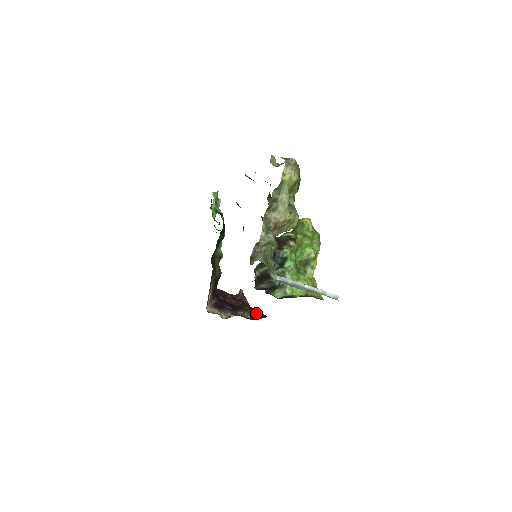
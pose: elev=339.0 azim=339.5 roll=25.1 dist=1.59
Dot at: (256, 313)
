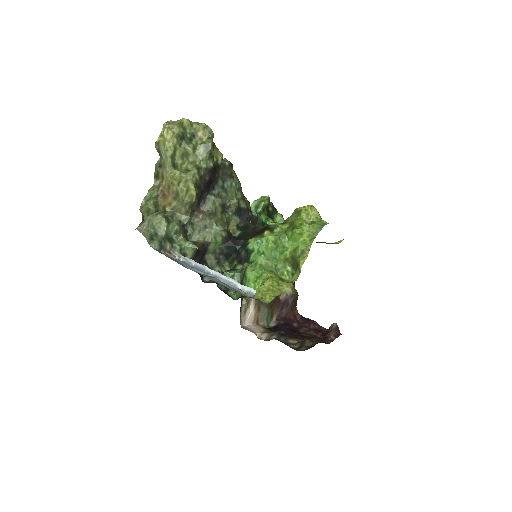
Dot at: (309, 345)
